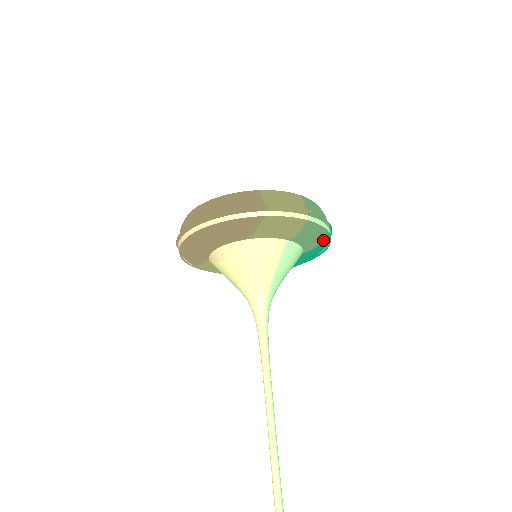
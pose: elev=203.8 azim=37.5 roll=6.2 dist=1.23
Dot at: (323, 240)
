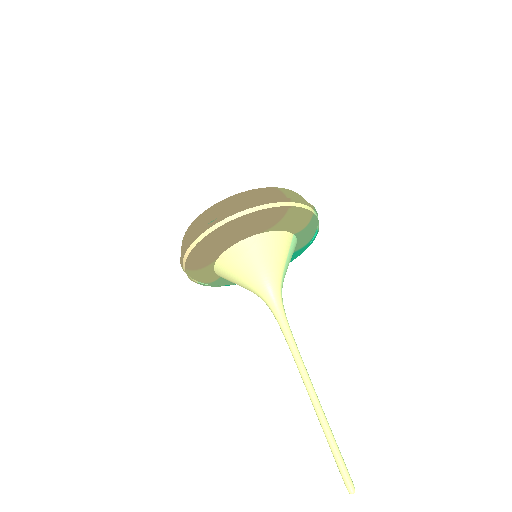
Dot at: (312, 238)
